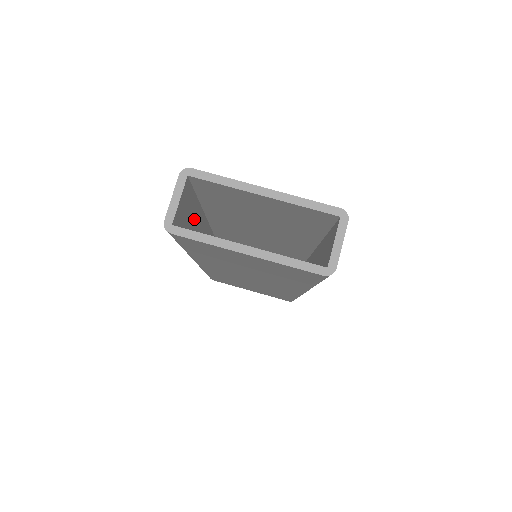
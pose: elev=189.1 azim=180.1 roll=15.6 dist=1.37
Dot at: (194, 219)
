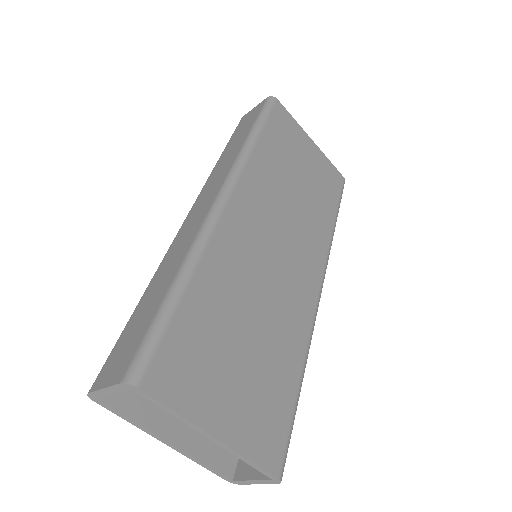
Dot at: occluded
